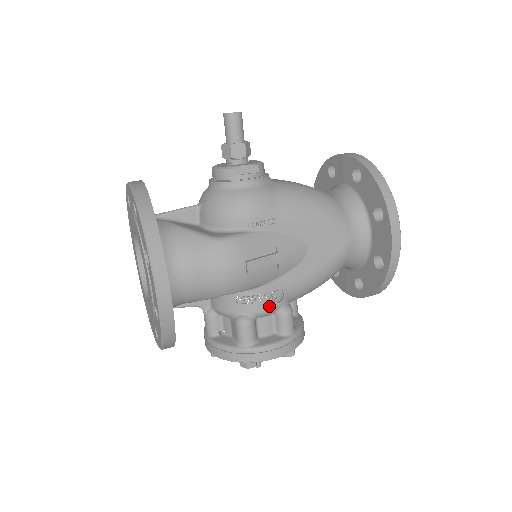
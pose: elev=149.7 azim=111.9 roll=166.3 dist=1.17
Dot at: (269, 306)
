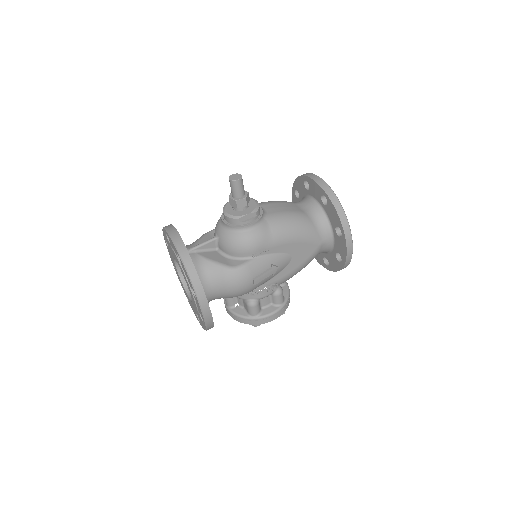
Dot at: (268, 293)
